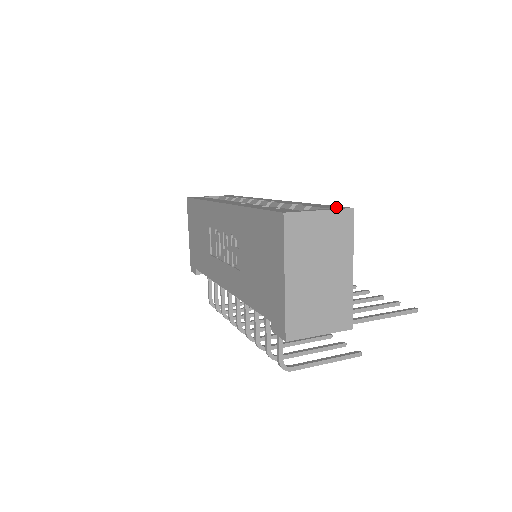
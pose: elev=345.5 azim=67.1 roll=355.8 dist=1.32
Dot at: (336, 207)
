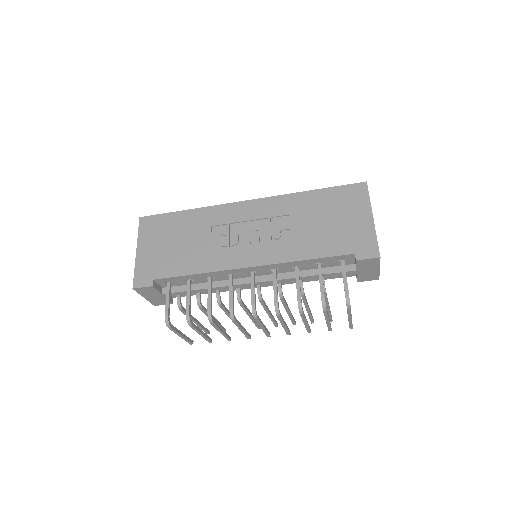
Dot at: occluded
